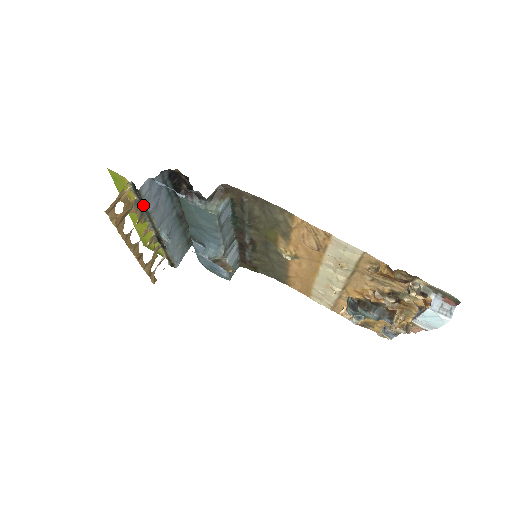
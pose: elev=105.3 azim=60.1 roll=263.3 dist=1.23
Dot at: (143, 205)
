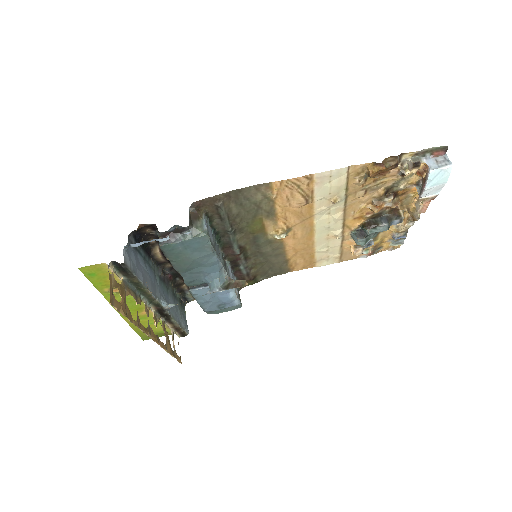
Dot at: (133, 280)
